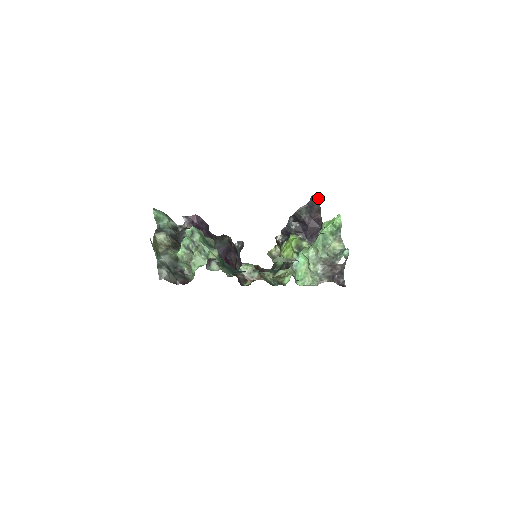
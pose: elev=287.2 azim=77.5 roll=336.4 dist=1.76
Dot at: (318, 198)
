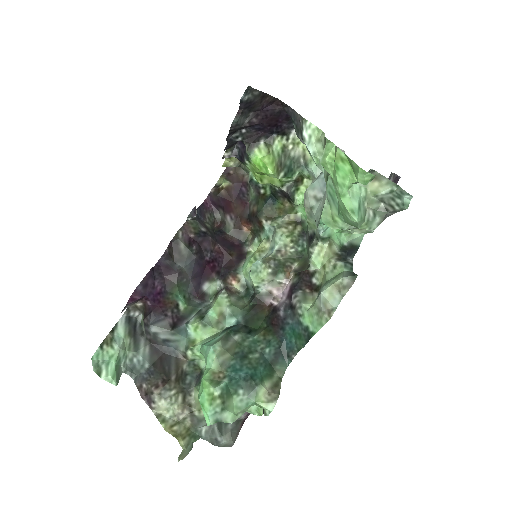
Dot at: (250, 90)
